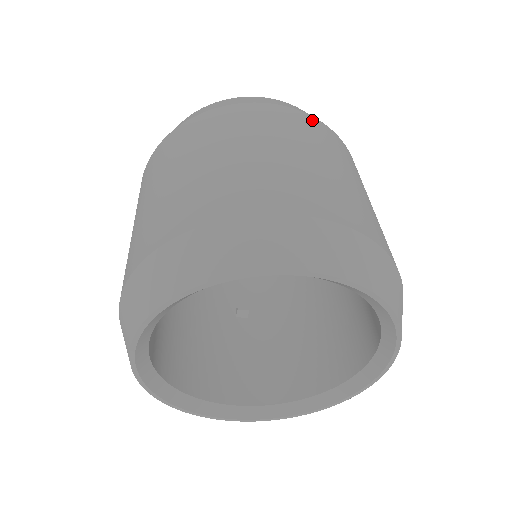
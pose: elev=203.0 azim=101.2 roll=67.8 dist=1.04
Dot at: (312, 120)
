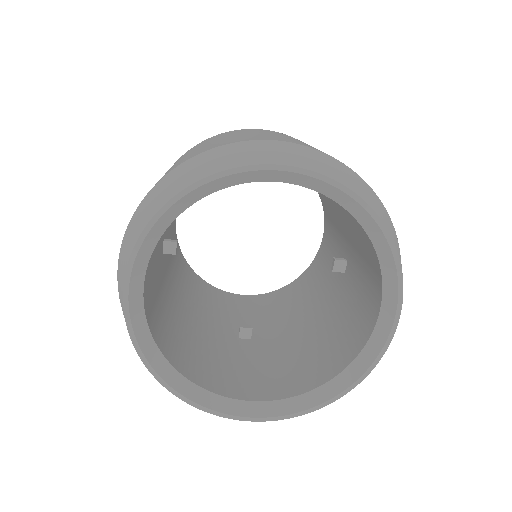
Dot at: occluded
